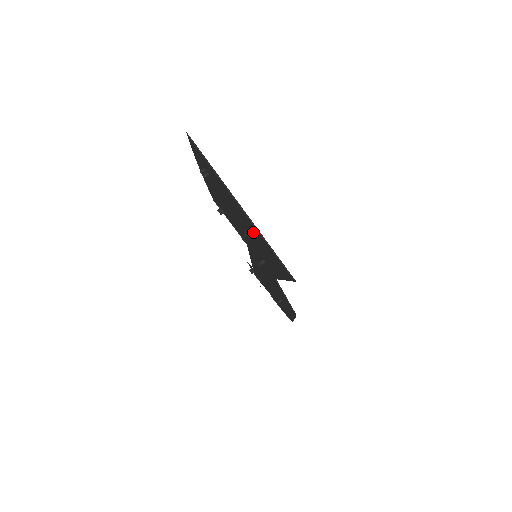
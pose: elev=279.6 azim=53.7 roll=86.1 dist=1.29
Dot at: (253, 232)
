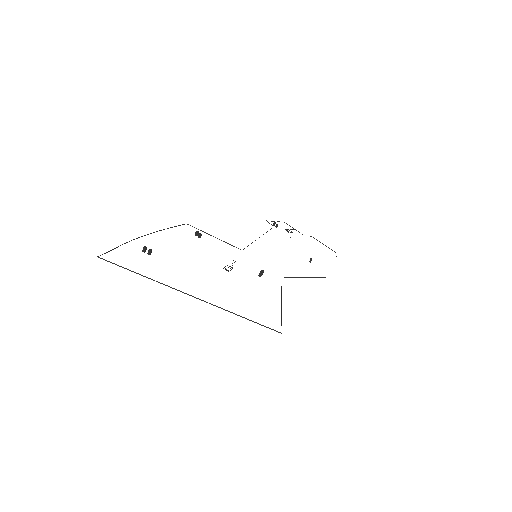
Dot at: occluded
